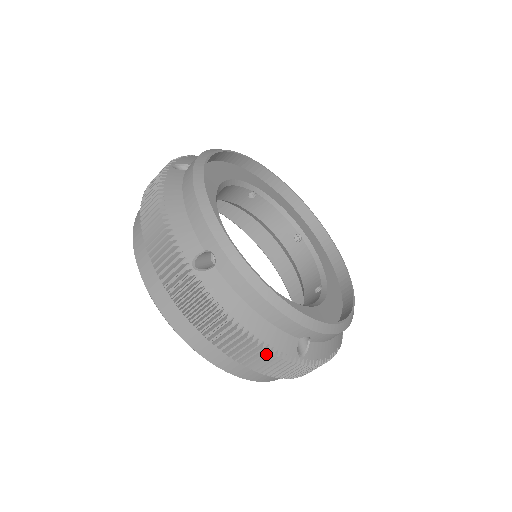
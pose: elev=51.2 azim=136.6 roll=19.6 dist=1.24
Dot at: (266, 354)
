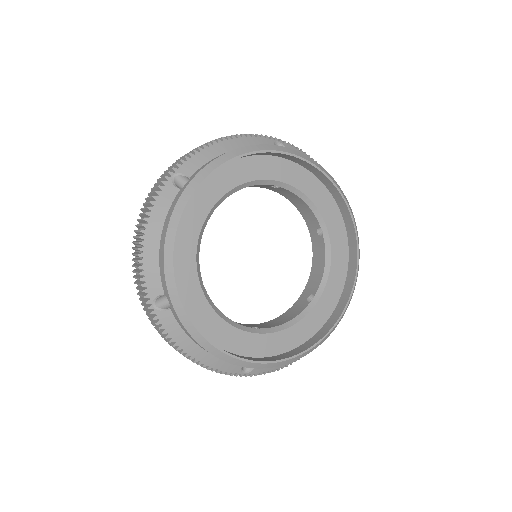
Dot at: occluded
